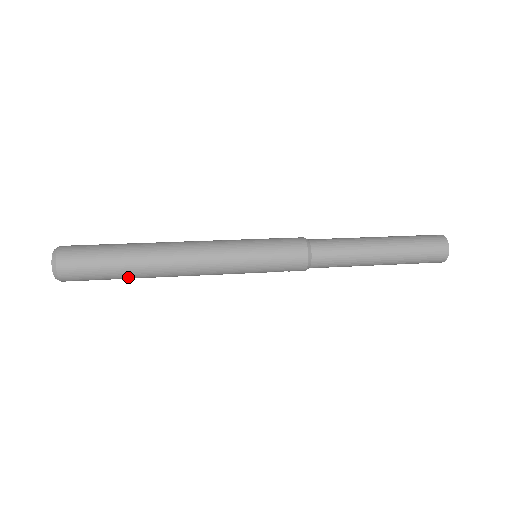
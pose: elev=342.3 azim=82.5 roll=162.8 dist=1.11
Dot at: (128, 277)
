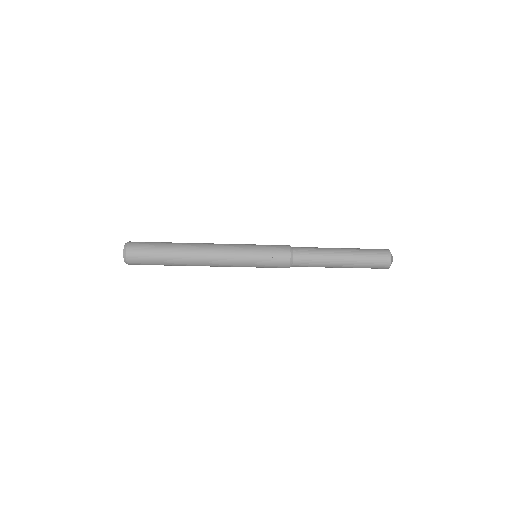
Dot at: (170, 247)
